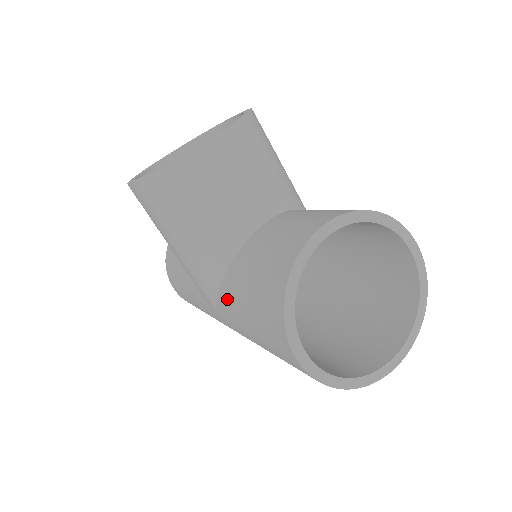
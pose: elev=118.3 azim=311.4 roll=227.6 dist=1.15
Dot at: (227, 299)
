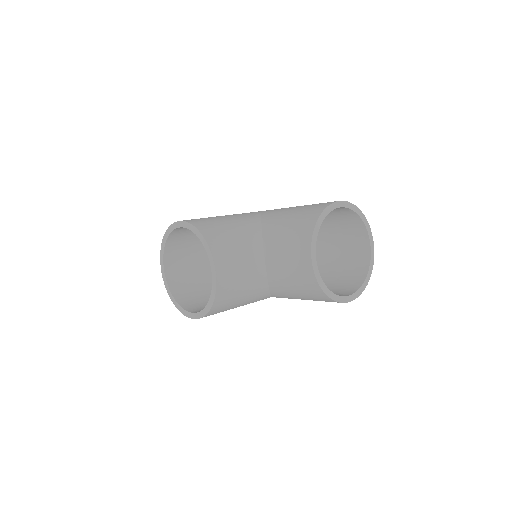
Dot at: occluded
